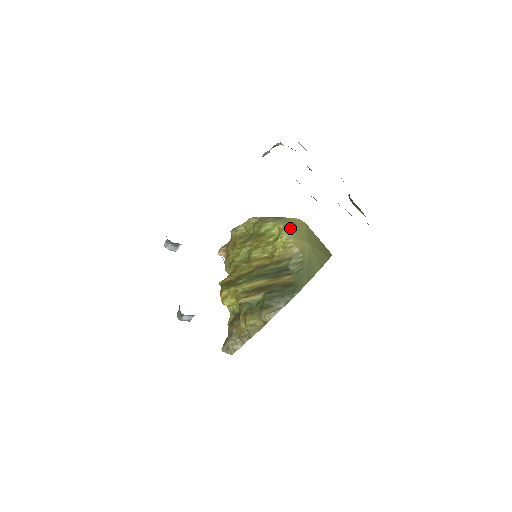
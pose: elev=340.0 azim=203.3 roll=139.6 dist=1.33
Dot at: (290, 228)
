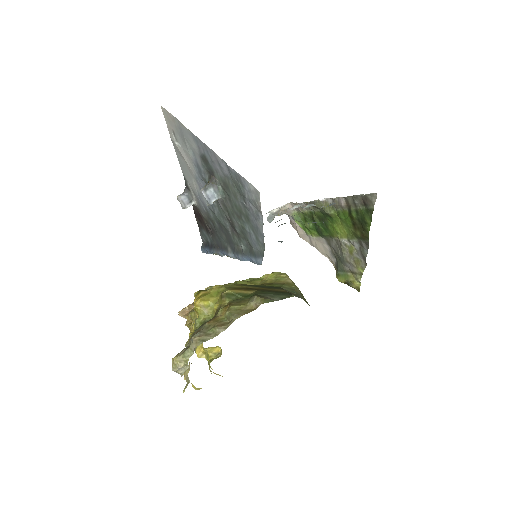
Dot at: occluded
